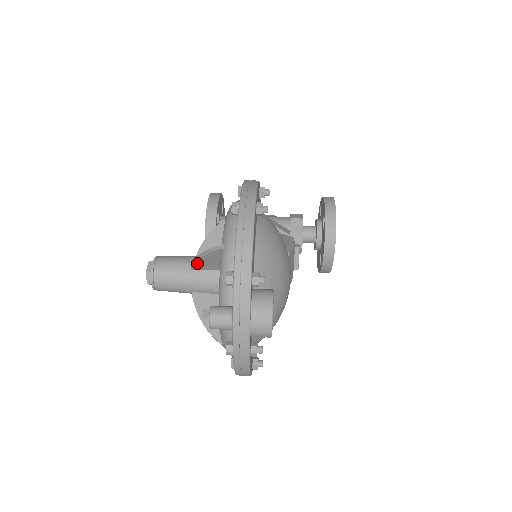
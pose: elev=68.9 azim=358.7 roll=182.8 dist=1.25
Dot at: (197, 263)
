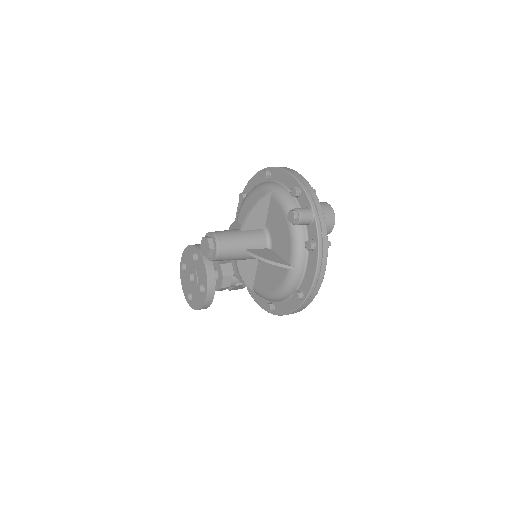
Dot at: (249, 218)
